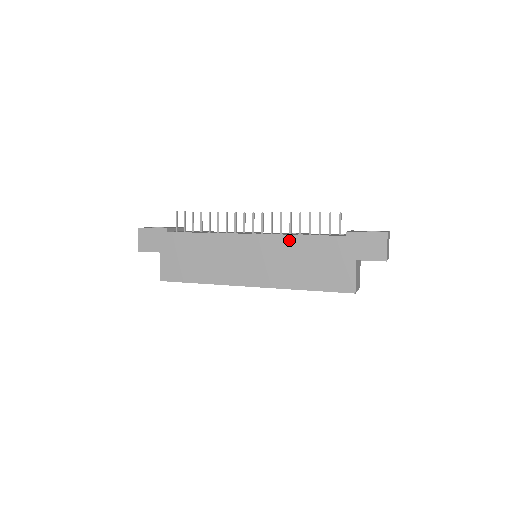
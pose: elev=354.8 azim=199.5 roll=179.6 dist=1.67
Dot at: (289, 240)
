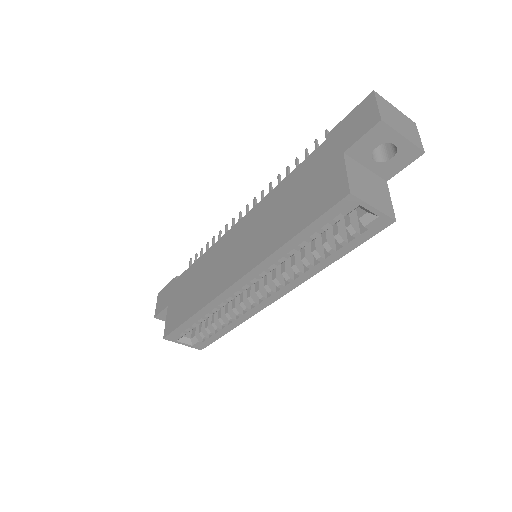
Dot at: (271, 196)
